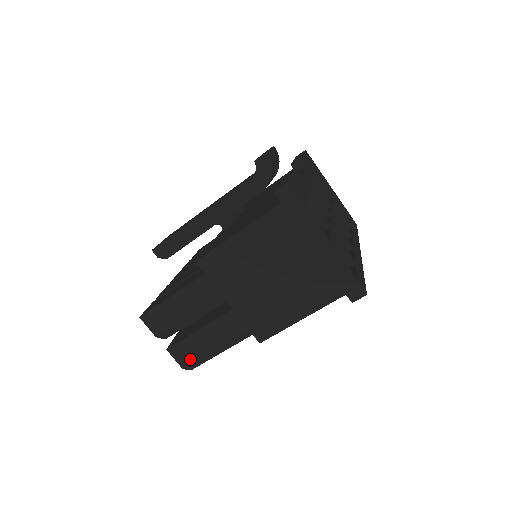
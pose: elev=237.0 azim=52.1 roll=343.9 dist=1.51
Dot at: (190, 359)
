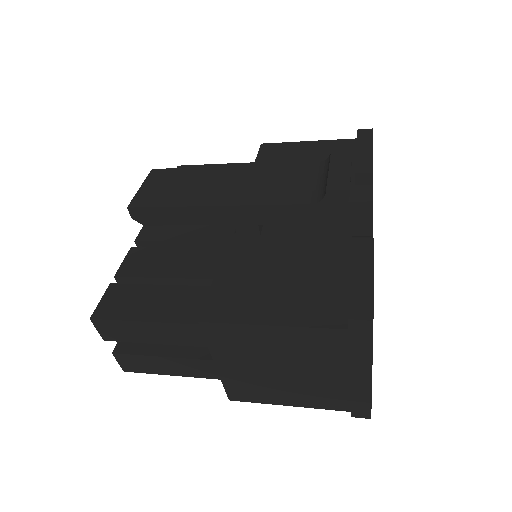
Dot at: (137, 369)
